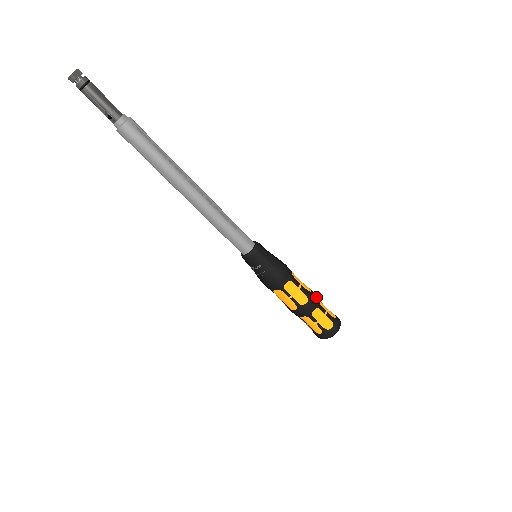
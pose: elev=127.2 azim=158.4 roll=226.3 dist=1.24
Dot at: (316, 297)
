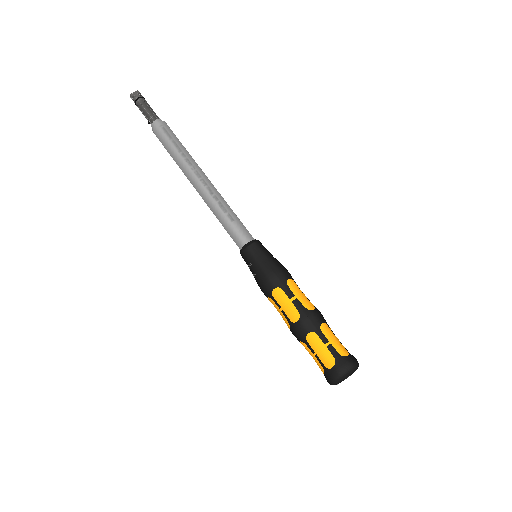
Dot at: (318, 319)
